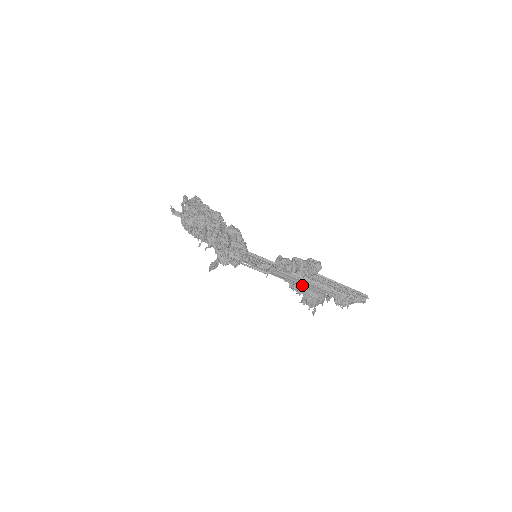
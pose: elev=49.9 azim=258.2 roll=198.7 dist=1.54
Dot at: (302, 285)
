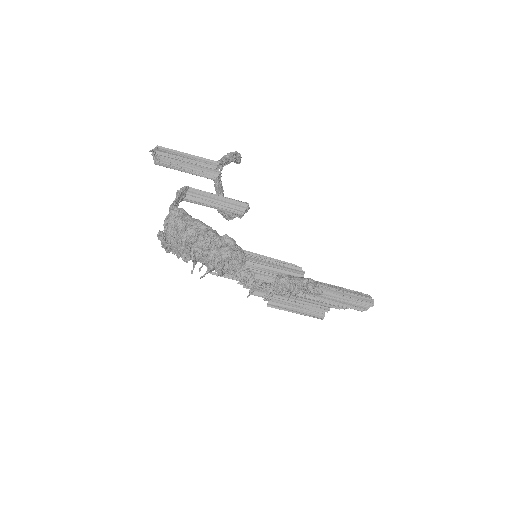
Dot at: (300, 310)
